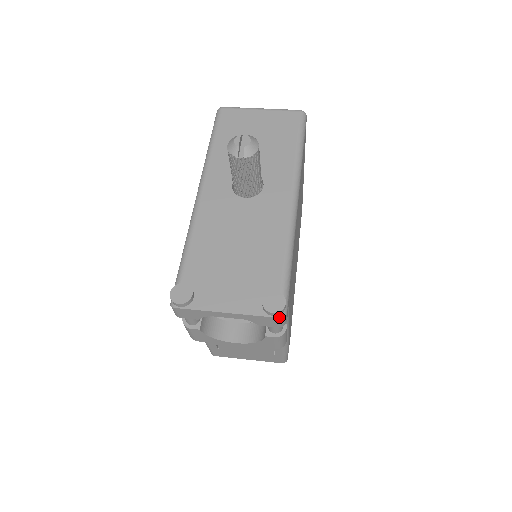
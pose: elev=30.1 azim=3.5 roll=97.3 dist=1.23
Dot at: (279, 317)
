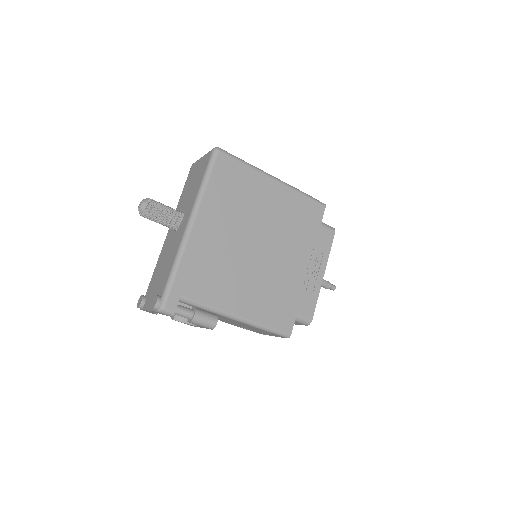
Dot at: (157, 311)
